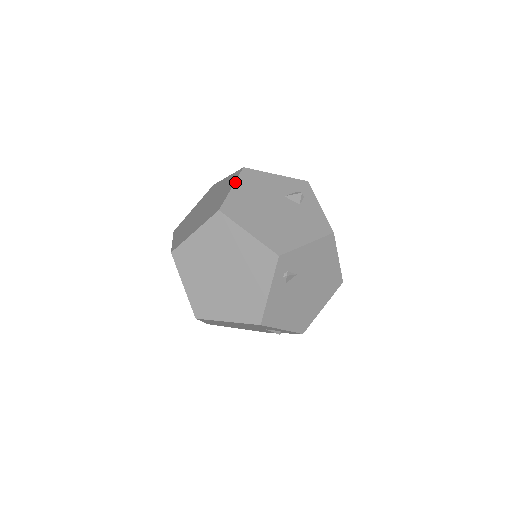
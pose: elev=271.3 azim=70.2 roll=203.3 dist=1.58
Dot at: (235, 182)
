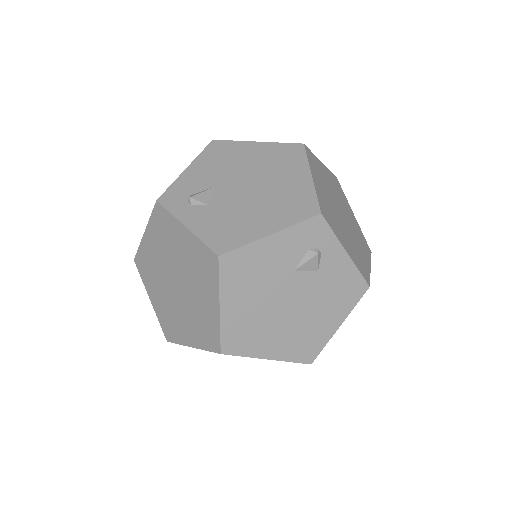
Dot at: (219, 295)
